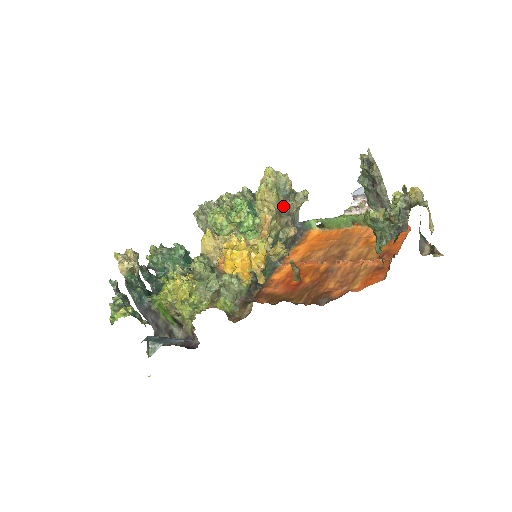
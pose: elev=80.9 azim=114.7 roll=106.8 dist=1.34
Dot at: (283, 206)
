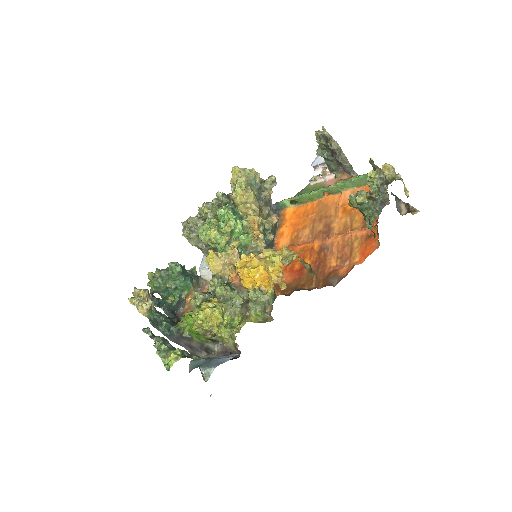
Dot at: (259, 199)
